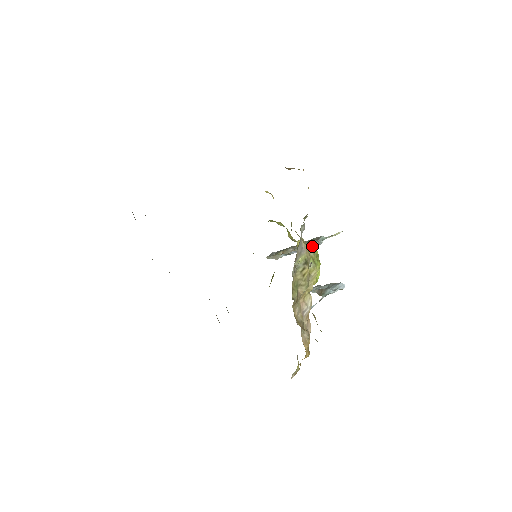
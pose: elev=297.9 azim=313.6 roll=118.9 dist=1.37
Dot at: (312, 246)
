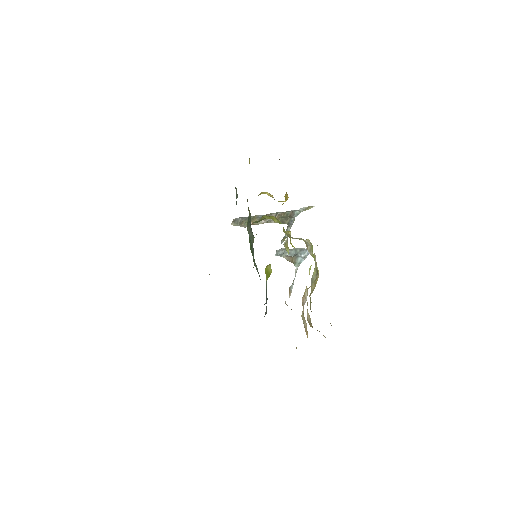
Dot at: (310, 244)
